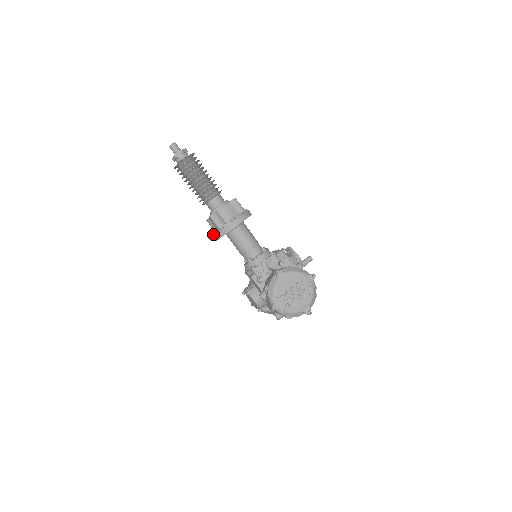
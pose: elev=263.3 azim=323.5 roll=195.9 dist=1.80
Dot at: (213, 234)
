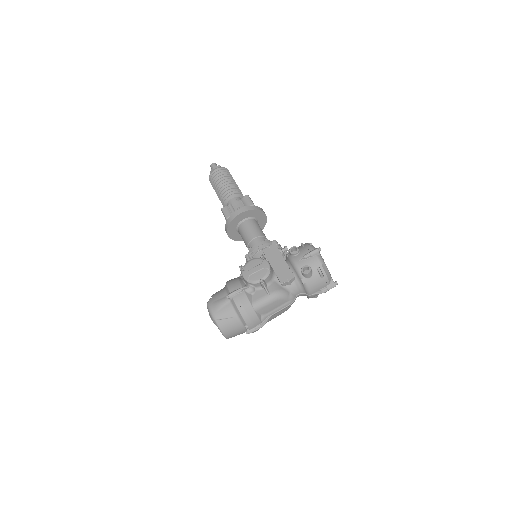
Dot at: (240, 208)
